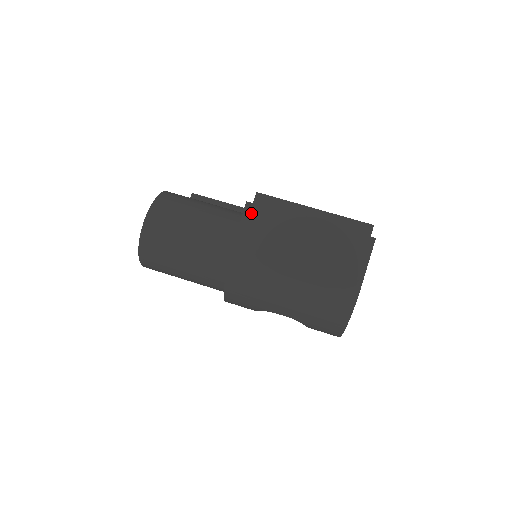
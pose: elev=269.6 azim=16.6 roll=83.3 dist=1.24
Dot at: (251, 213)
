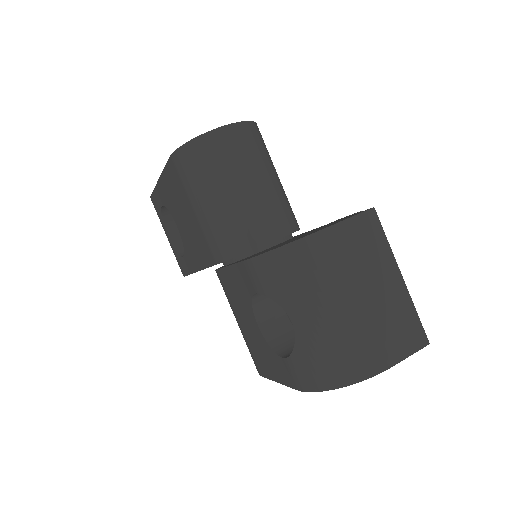
Dot at: (369, 219)
